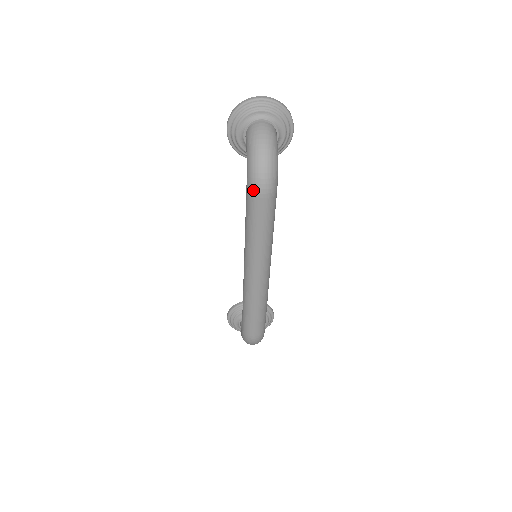
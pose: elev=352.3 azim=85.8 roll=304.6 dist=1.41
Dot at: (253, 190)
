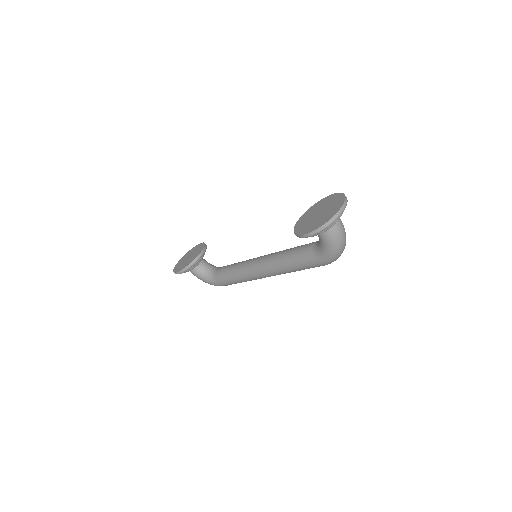
Dot at: occluded
